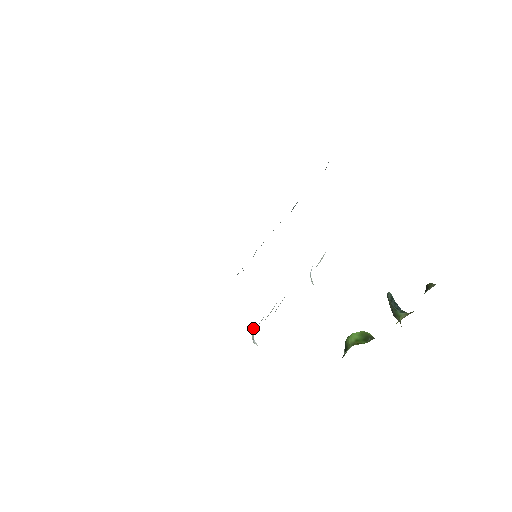
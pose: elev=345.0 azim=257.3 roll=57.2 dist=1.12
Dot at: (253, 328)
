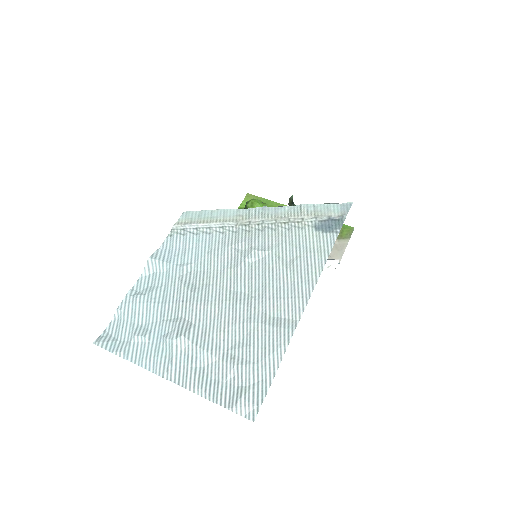
Dot at: occluded
